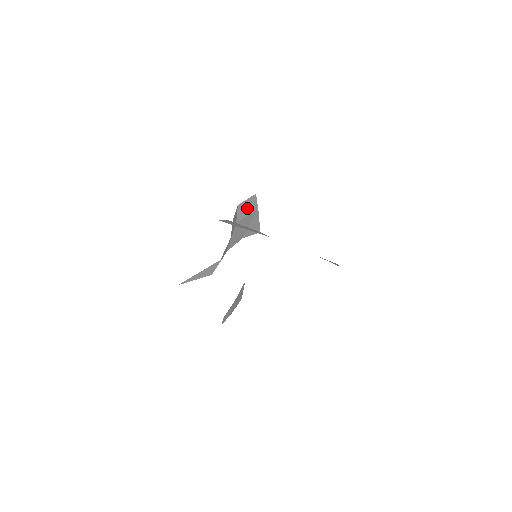
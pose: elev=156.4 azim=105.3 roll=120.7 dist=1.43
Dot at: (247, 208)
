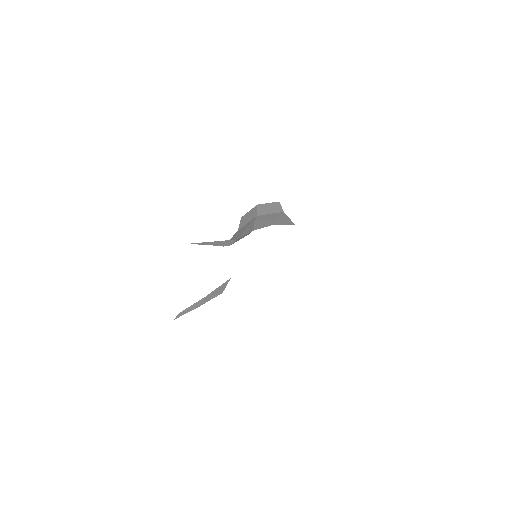
Dot at: (270, 208)
